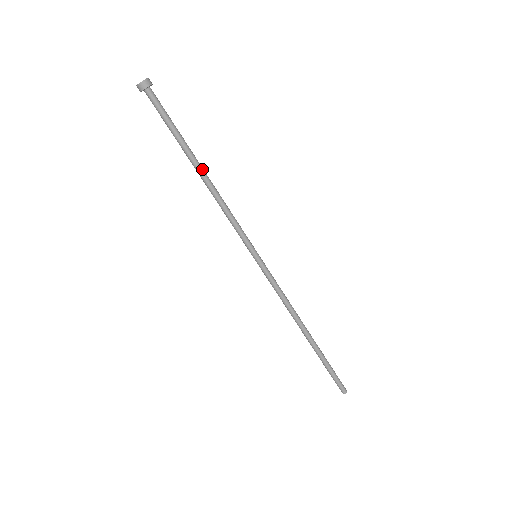
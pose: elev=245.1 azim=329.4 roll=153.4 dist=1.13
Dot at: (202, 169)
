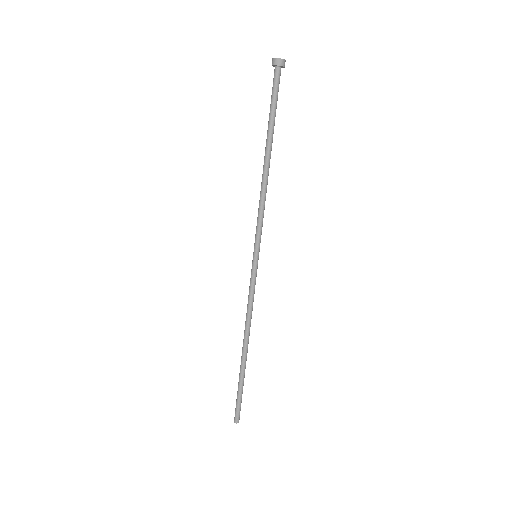
Dot at: (270, 157)
